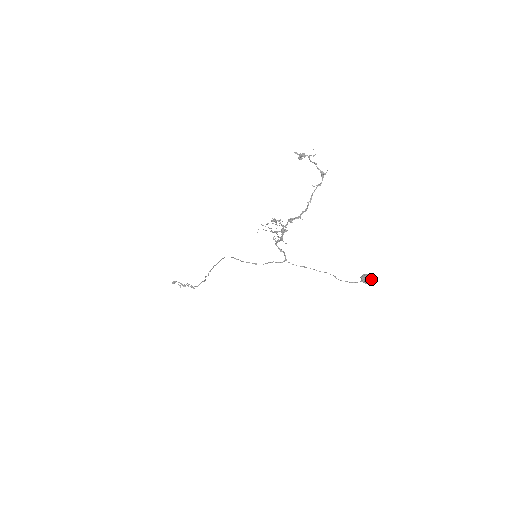
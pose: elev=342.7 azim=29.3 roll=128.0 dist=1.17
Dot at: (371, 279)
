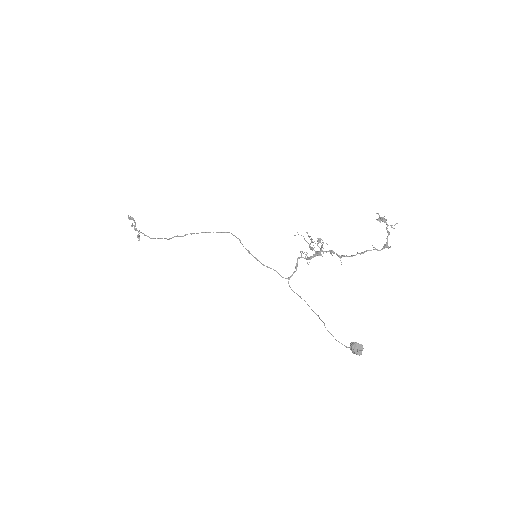
Dot at: (361, 350)
